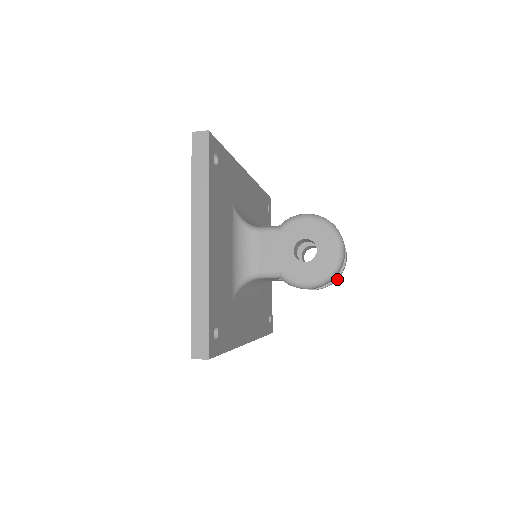
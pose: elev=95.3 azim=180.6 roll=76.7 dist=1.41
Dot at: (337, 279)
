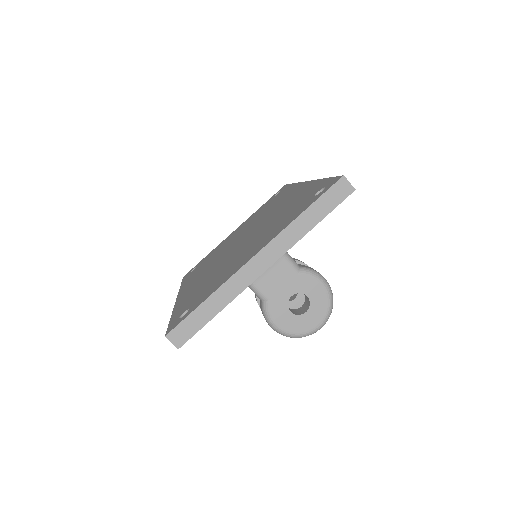
Dot at: occluded
